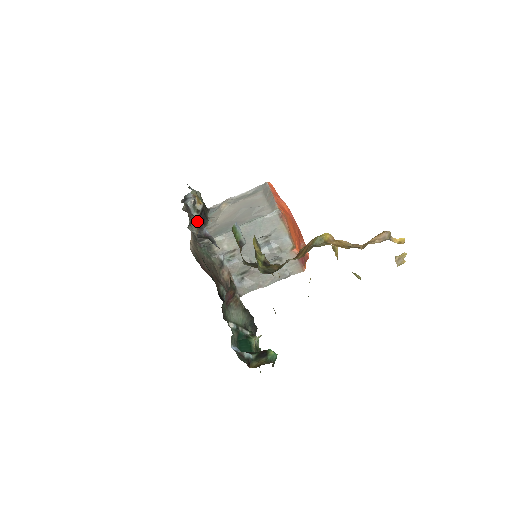
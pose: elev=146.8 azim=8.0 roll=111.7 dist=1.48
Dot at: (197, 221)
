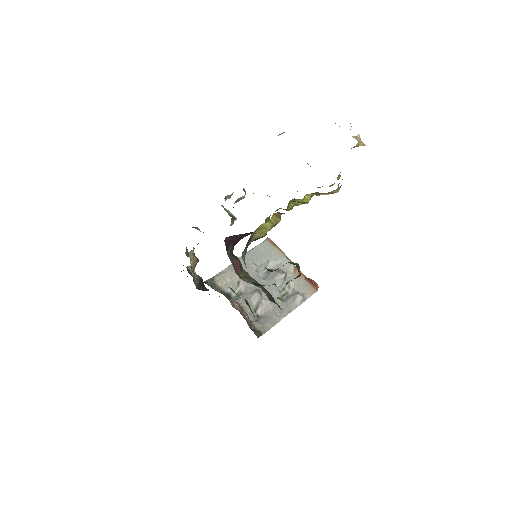
Dot at: occluded
